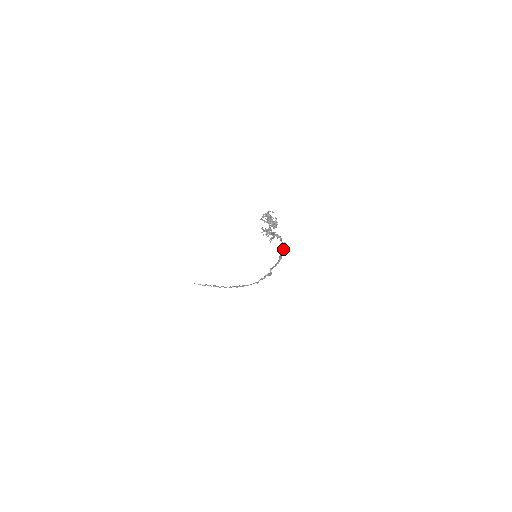
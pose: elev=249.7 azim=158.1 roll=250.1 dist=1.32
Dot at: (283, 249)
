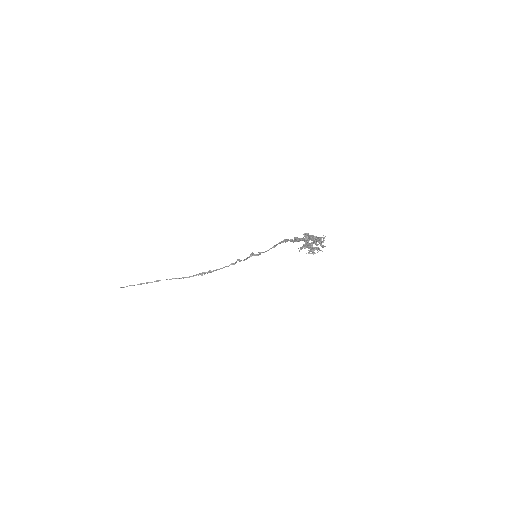
Dot at: occluded
